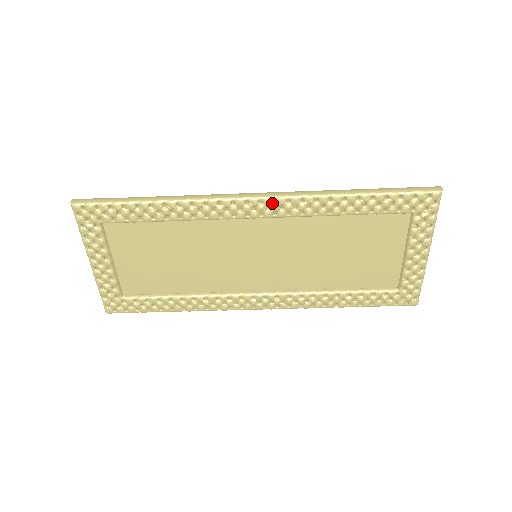
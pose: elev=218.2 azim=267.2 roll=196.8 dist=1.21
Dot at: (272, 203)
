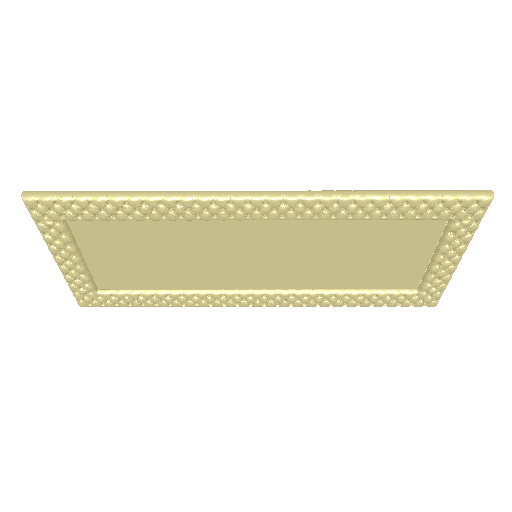
Dot at: (280, 205)
